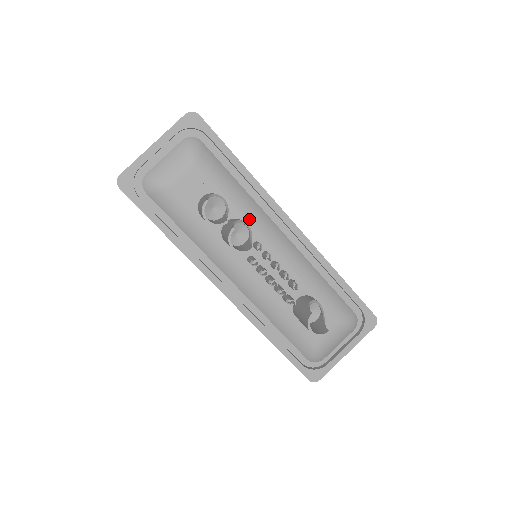
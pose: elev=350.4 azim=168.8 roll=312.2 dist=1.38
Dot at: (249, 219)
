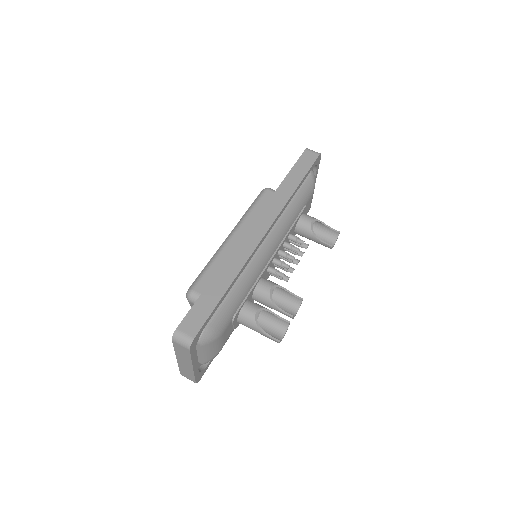
Dot at: (257, 278)
